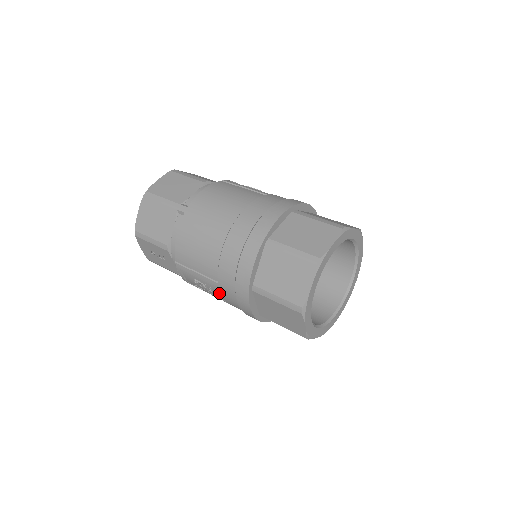
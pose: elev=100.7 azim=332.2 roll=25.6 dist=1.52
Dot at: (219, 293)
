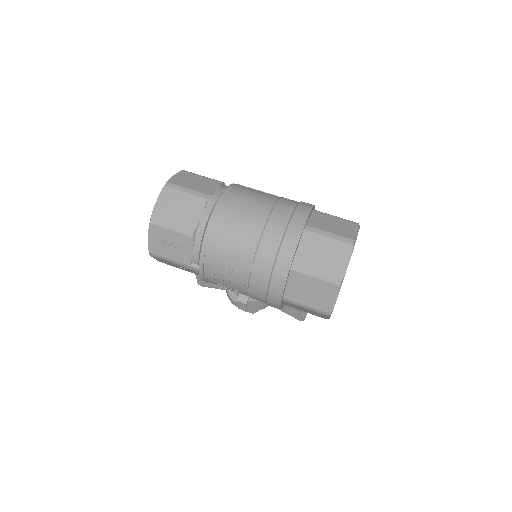
Dot at: (246, 277)
